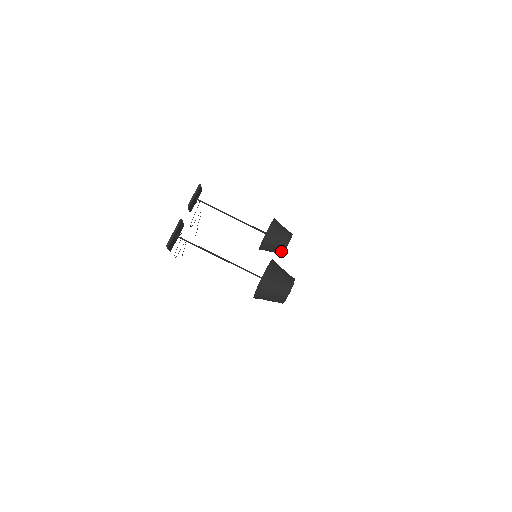
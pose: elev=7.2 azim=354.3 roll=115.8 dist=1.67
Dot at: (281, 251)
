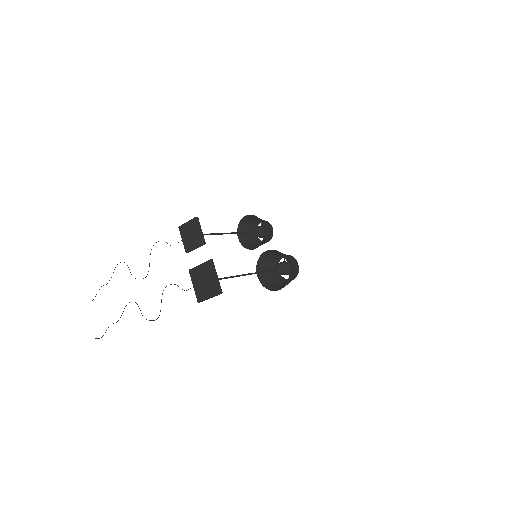
Dot at: (270, 239)
